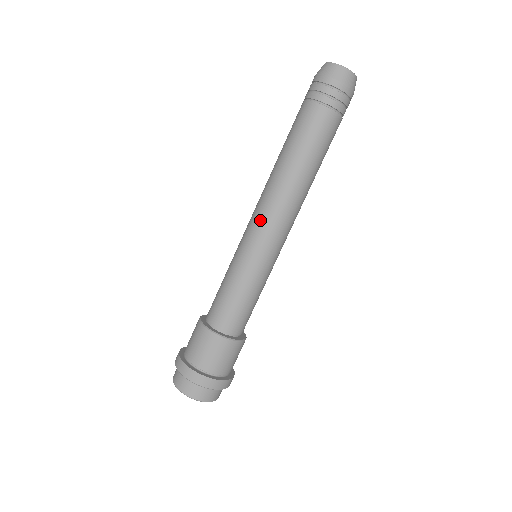
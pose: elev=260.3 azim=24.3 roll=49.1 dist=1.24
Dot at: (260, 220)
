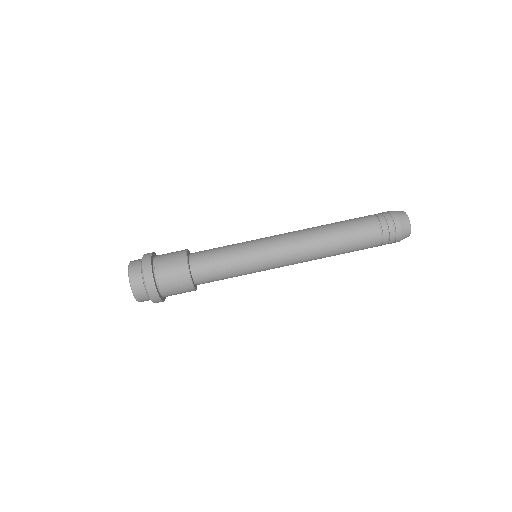
Dot at: (286, 253)
